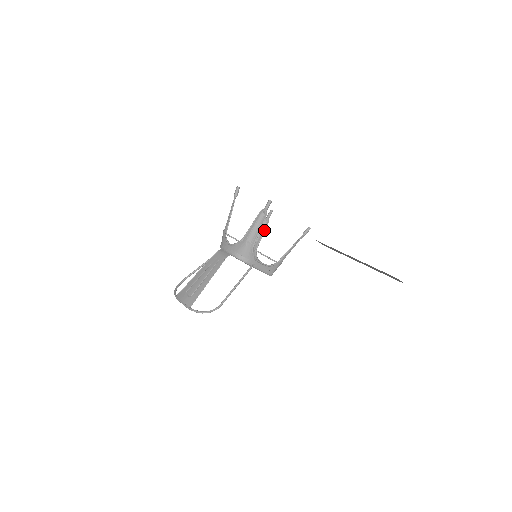
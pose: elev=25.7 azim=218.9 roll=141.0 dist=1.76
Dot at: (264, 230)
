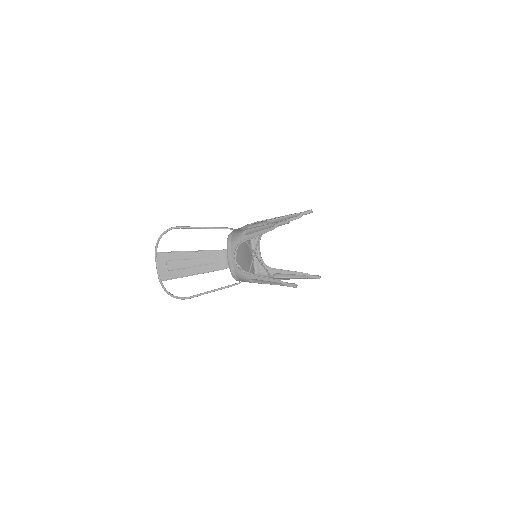
Dot at: occluded
